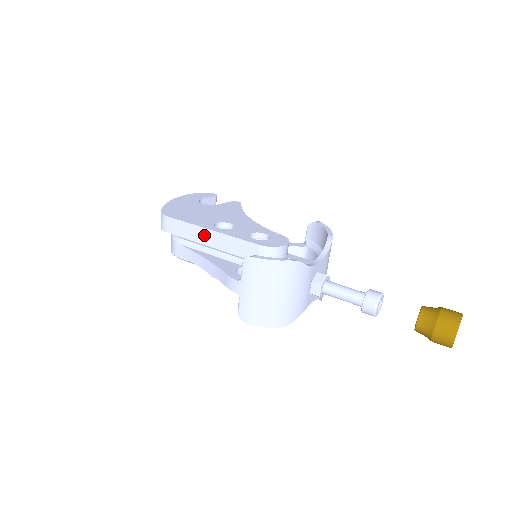
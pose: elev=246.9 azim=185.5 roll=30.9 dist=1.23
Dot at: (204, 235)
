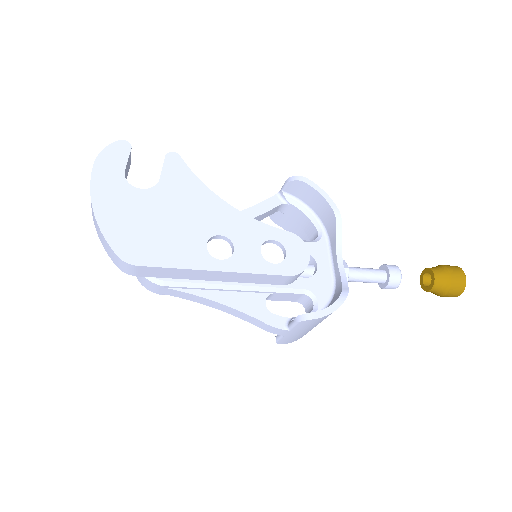
Dot at: (205, 275)
